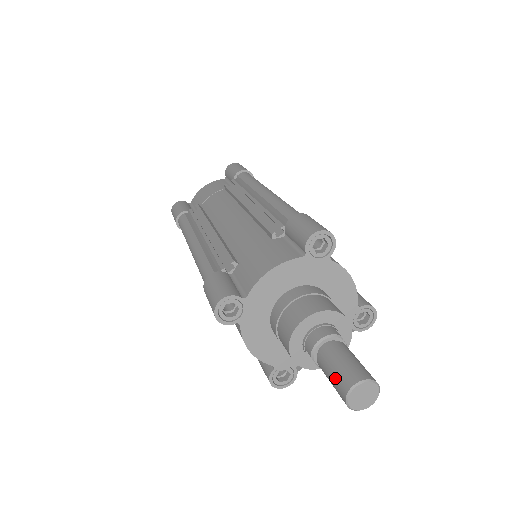
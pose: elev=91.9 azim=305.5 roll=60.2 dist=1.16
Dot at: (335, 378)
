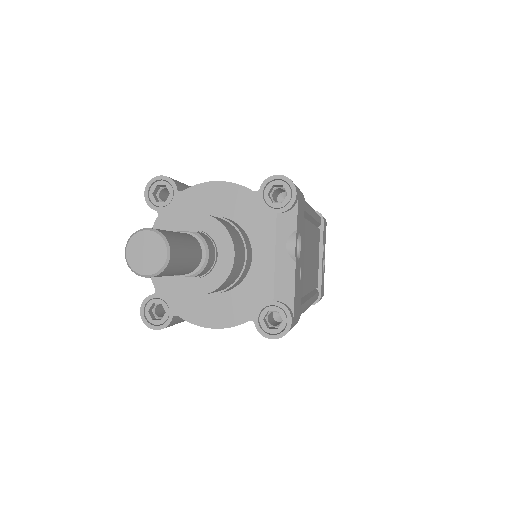
Dot at: occluded
